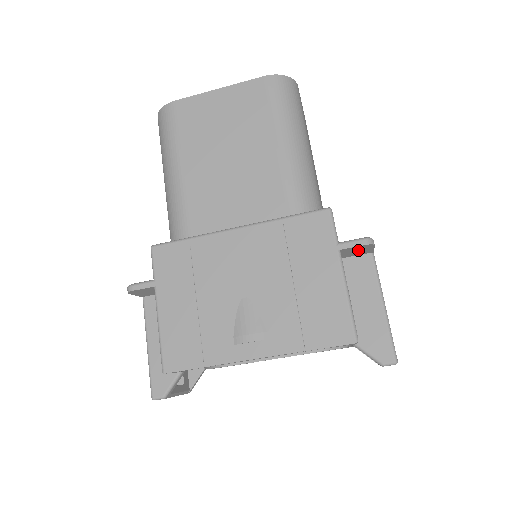
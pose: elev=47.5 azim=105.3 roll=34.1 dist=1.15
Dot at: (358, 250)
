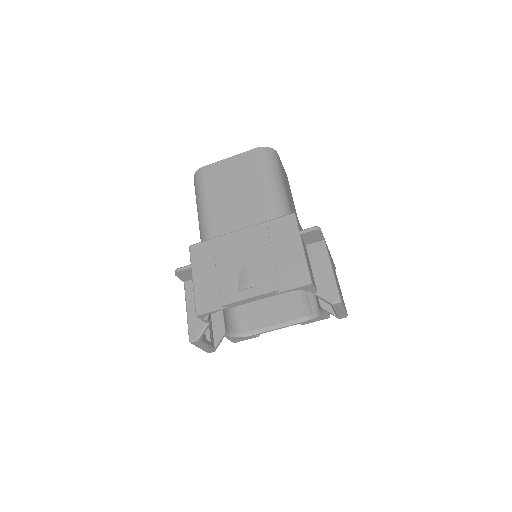
Dot at: (313, 236)
